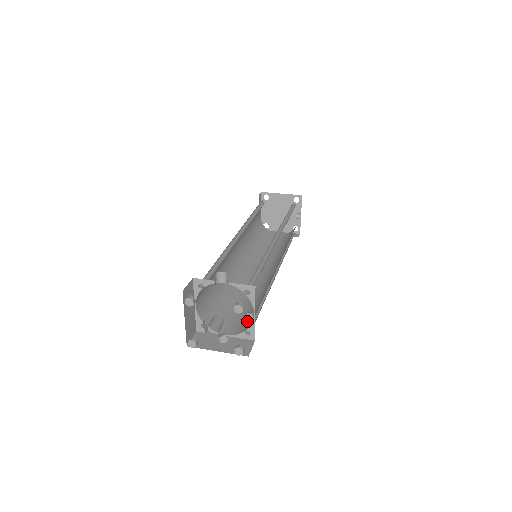
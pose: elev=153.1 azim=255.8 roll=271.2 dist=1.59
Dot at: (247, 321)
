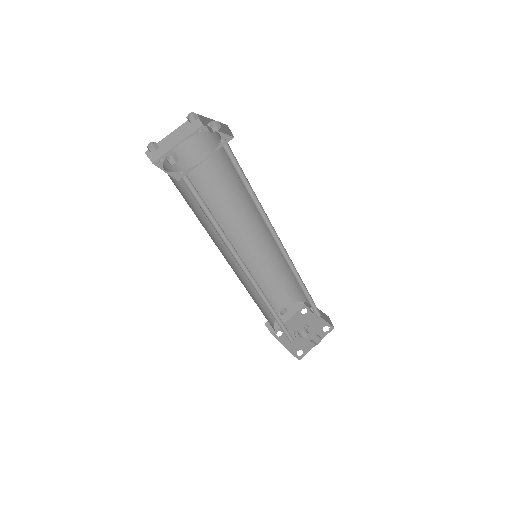
Dot at: (311, 311)
